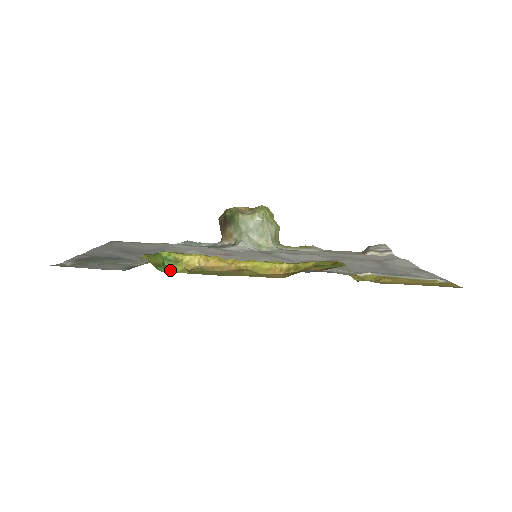
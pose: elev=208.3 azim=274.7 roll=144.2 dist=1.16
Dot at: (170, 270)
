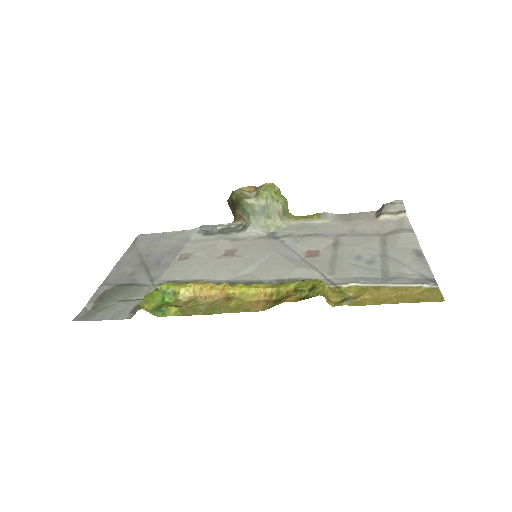
Dot at: (165, 314)
